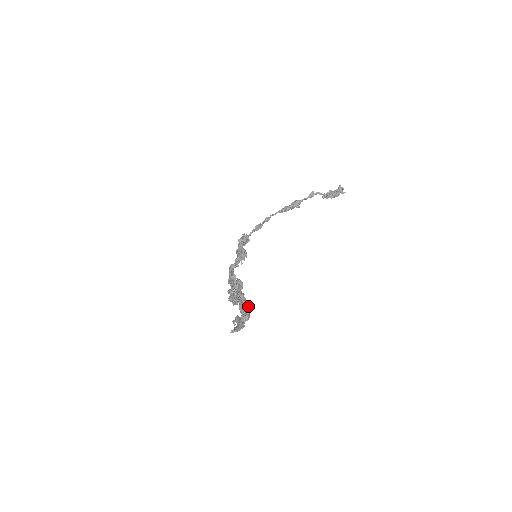
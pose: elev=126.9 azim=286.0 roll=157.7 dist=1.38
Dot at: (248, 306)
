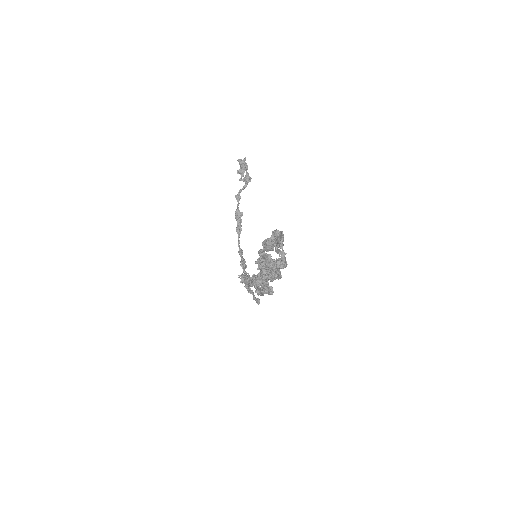
Dot at: (283, 254)
